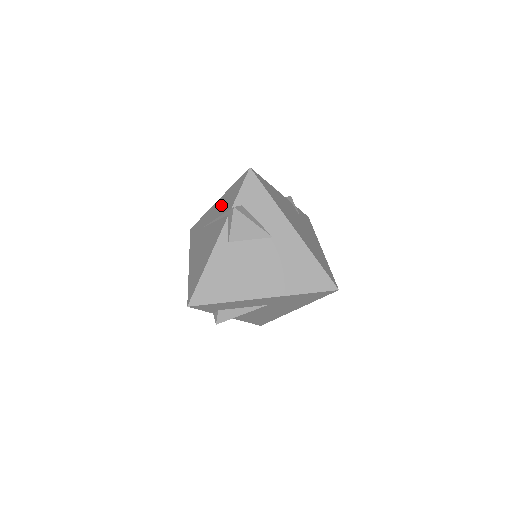
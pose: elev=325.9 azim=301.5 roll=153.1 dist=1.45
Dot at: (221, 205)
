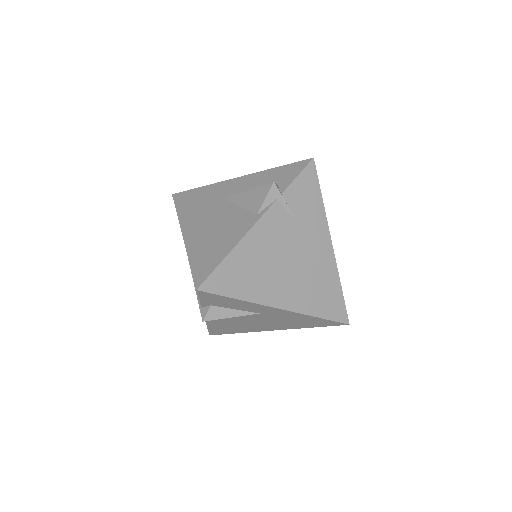
Dot at: occluded
